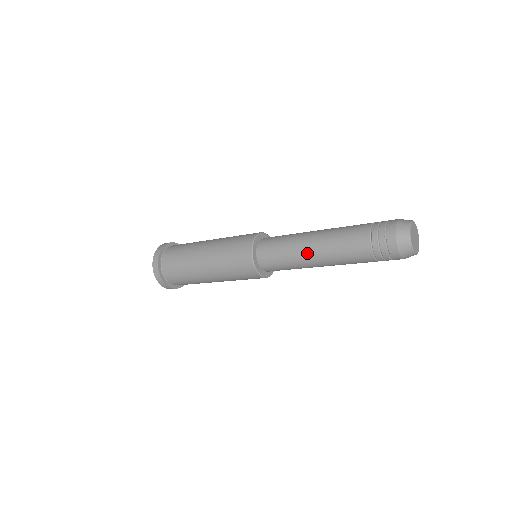
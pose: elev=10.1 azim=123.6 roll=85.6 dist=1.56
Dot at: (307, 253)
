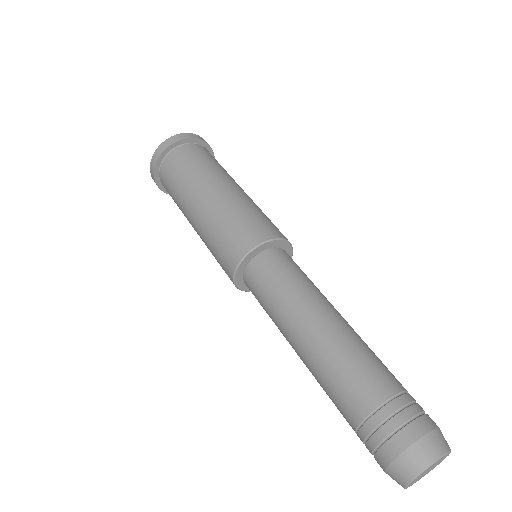
Dot at: (290, 343)
